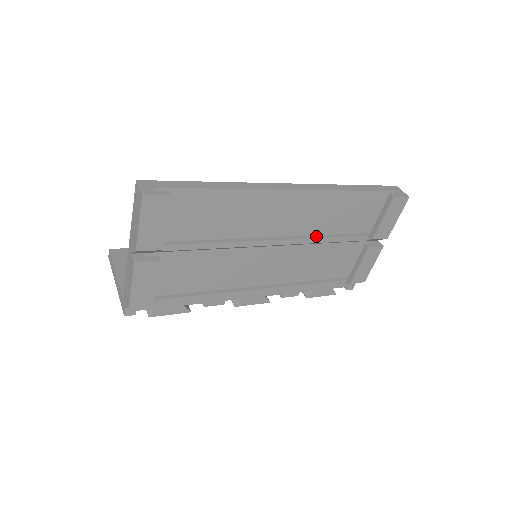
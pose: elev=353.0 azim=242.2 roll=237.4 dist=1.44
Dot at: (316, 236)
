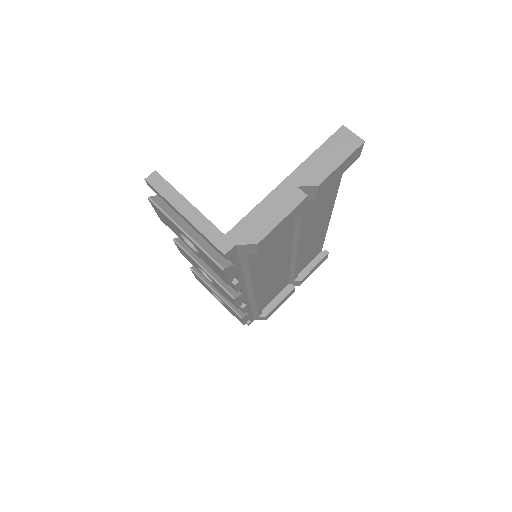
Dot at: occluded
